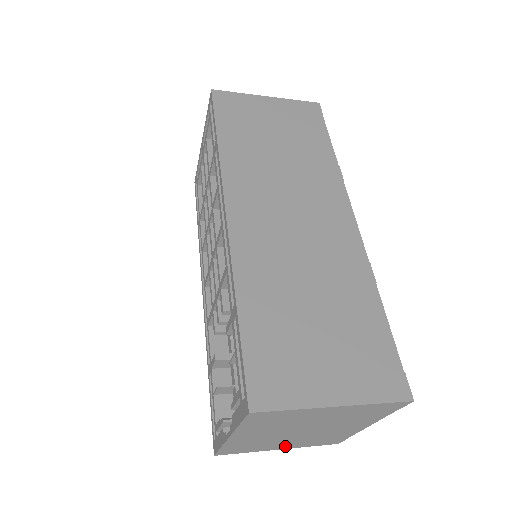
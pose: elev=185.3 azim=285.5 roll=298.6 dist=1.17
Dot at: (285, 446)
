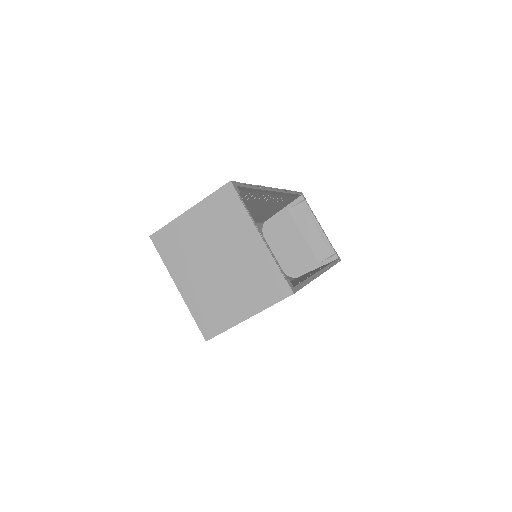
Dot at: (244, 308)
